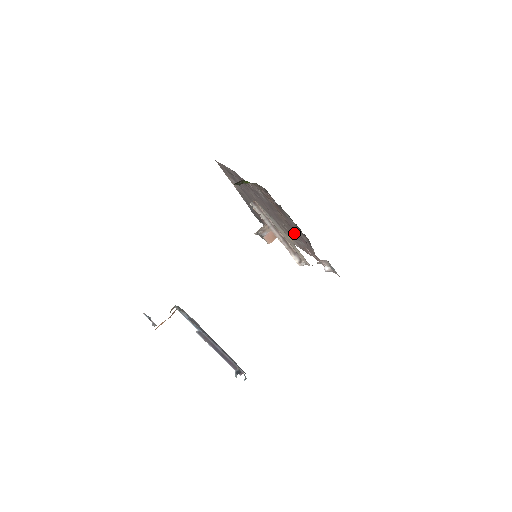
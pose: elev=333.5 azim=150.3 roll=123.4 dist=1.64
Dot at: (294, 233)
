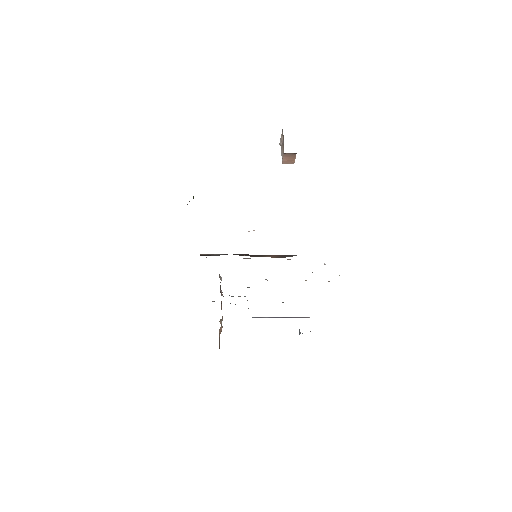
Dot at: occluded
